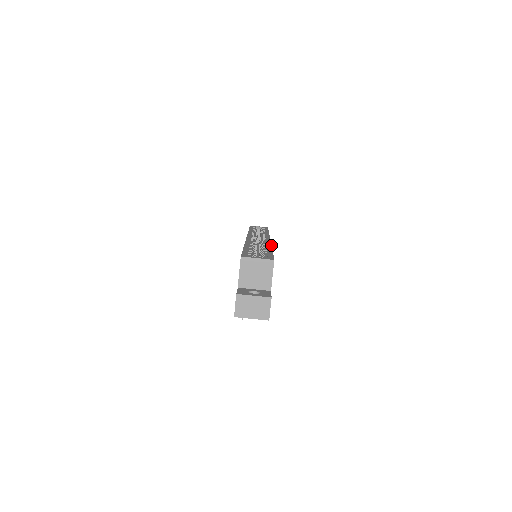
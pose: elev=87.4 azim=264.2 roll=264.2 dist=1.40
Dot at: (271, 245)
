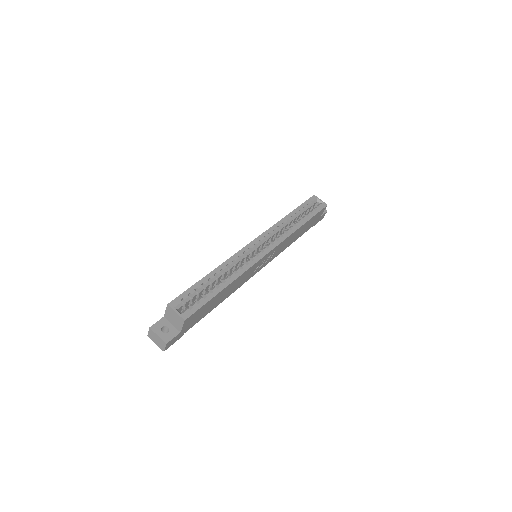
Dot at: (238, 277)
